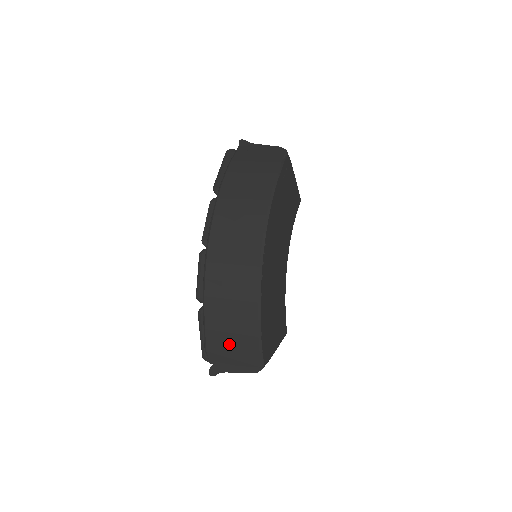
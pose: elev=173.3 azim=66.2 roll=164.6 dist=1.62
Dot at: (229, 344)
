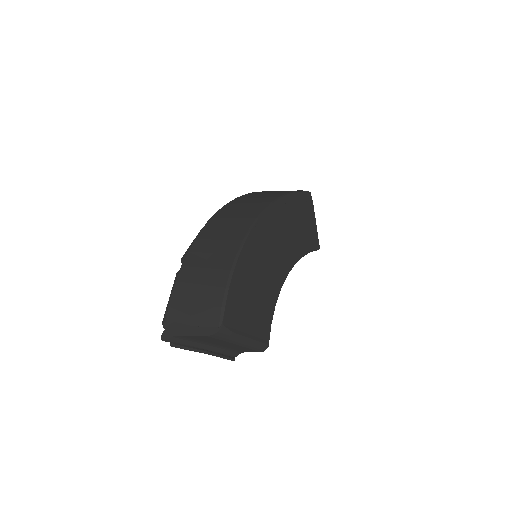
Dot at: (193, 297)
